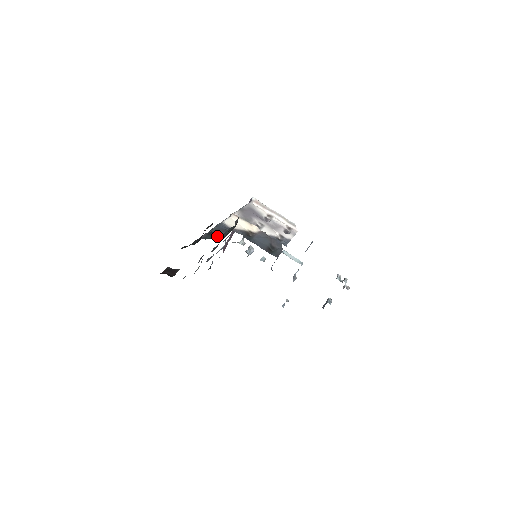
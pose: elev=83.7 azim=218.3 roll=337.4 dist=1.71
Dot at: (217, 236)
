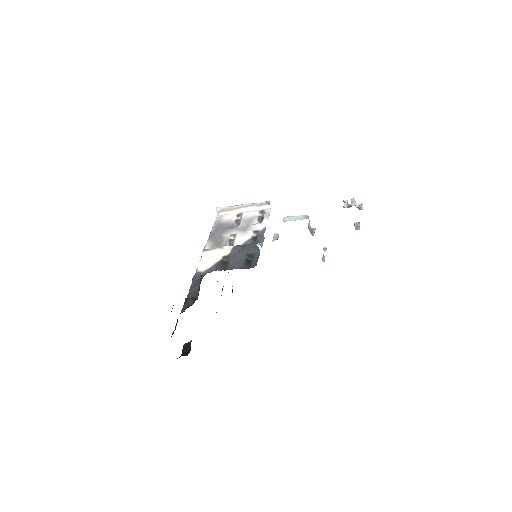
Dot at: (194, 296)
